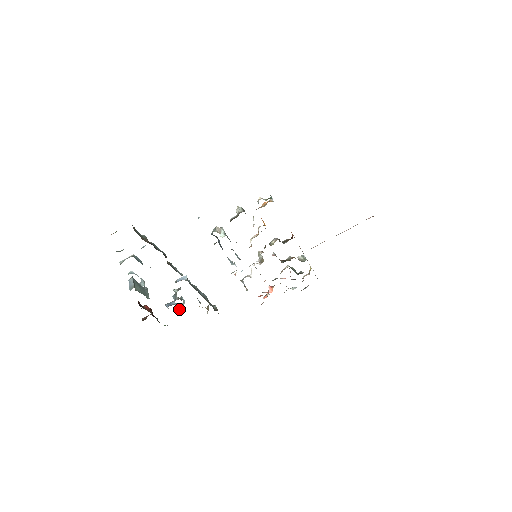
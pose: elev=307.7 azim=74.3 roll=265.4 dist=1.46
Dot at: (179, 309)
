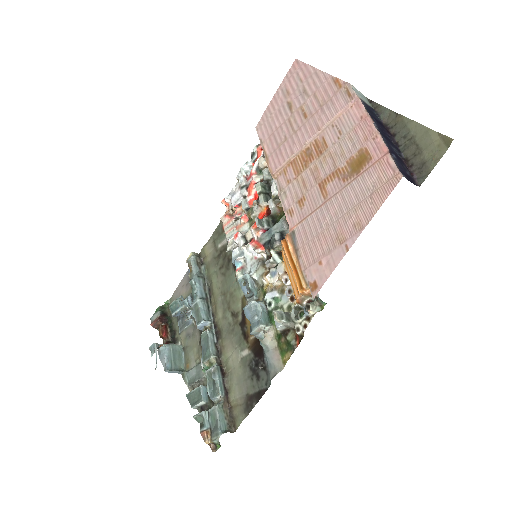
Dot at: occluded
